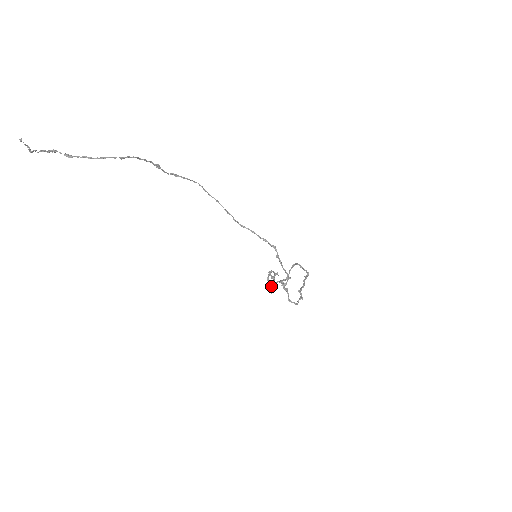
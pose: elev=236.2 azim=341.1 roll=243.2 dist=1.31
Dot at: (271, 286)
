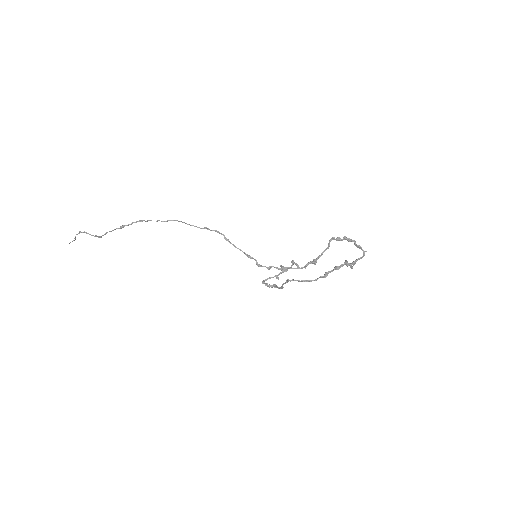
Dot at: (271, 287)
